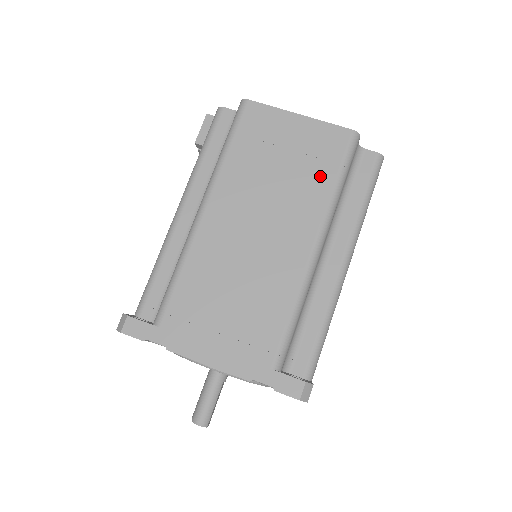
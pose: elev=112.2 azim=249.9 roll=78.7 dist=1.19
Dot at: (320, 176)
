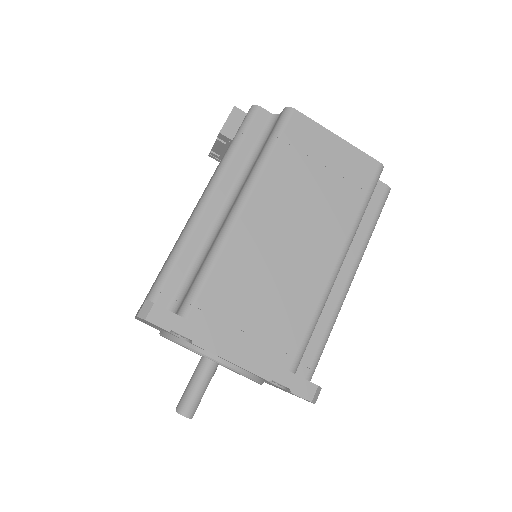
Dot at: (350, 198)
